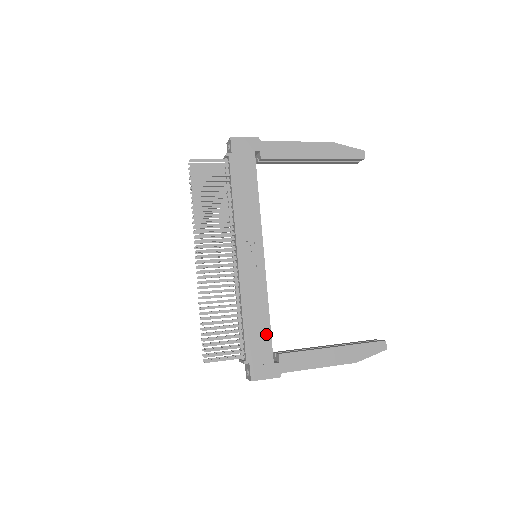
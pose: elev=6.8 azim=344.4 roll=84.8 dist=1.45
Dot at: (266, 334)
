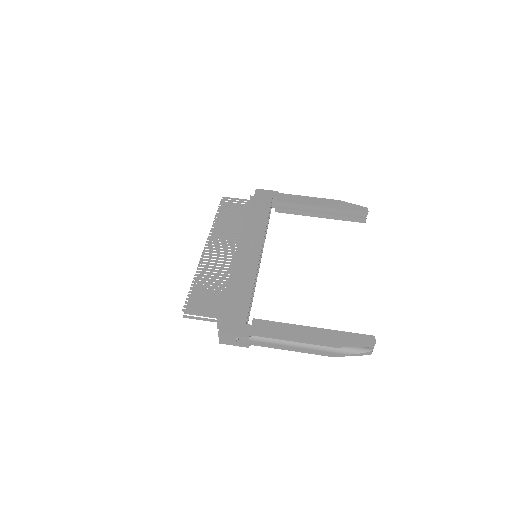
Dot at: (245, 301)
